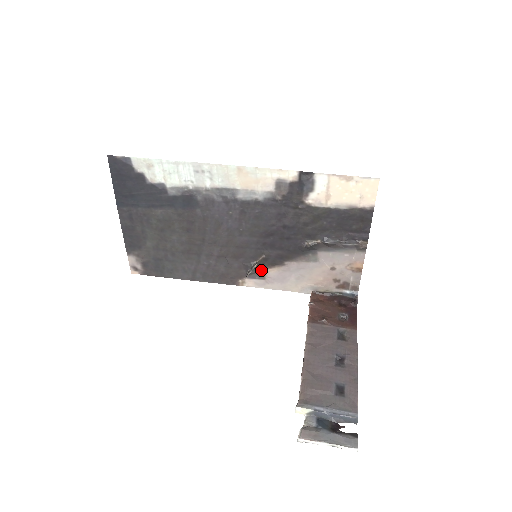
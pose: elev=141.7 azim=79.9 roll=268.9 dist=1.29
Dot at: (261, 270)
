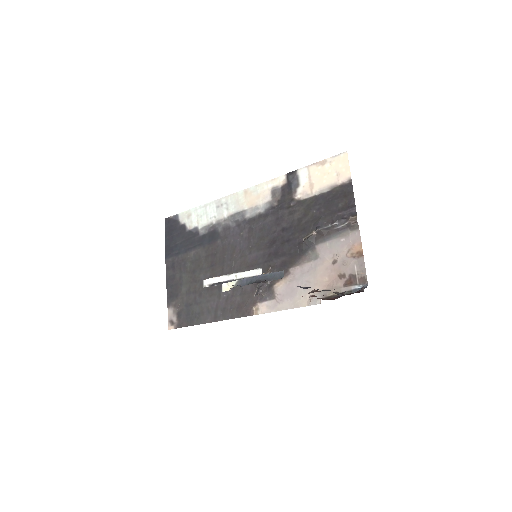
Dot at: (270, 287)
